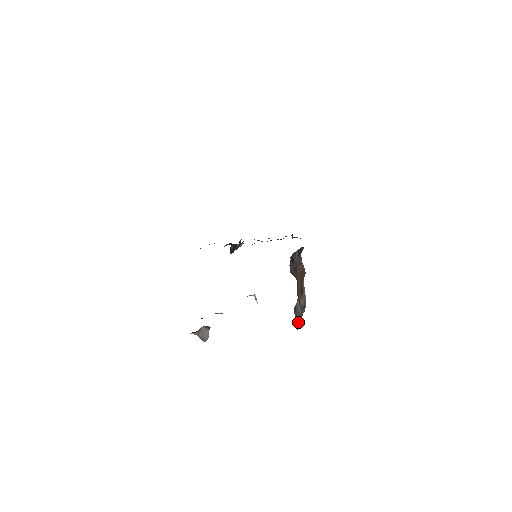
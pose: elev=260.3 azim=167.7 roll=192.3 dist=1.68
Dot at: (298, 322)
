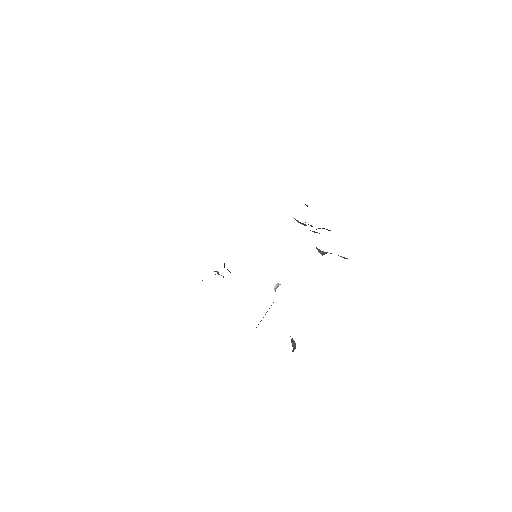
Dot at: occluded
